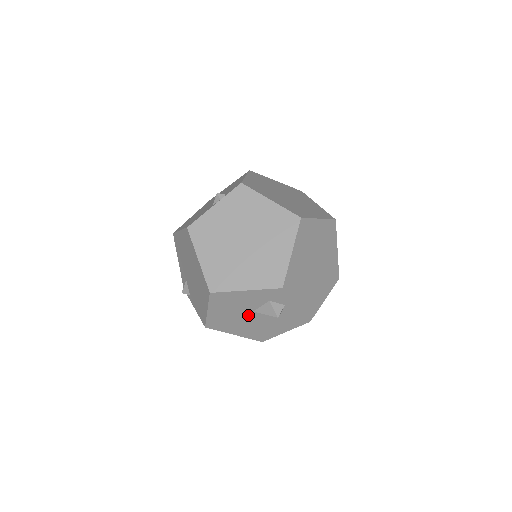
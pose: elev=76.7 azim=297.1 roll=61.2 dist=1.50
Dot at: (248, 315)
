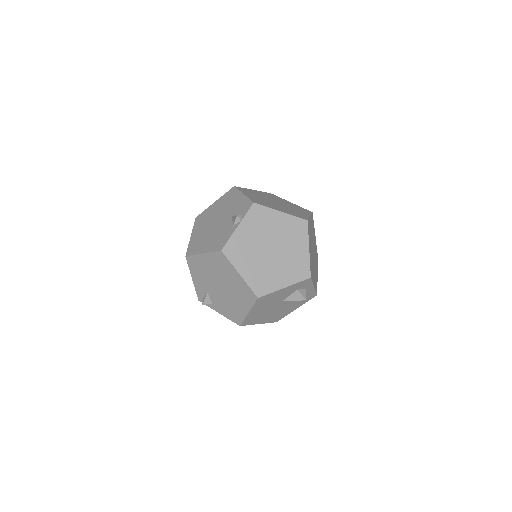
Dot at: (277, 305)
